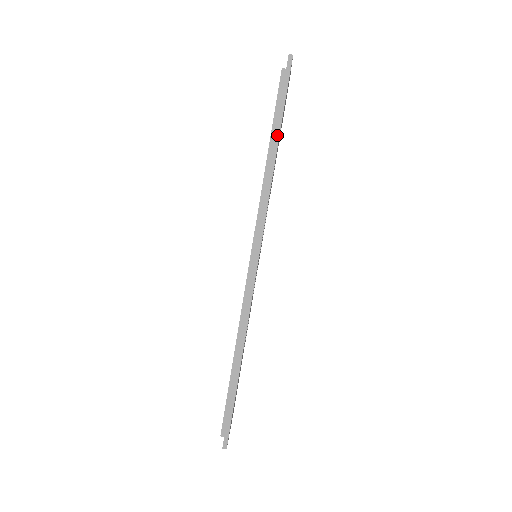
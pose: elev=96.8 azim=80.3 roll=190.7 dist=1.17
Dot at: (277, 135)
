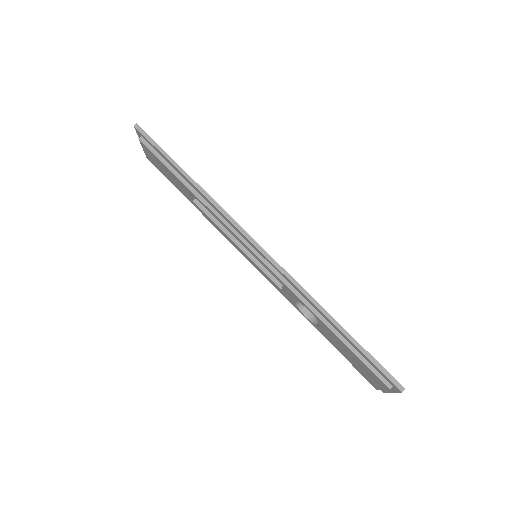
Dot at: (180, 169)
